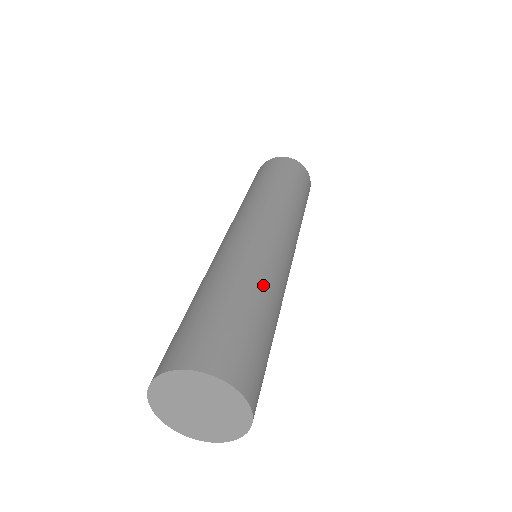
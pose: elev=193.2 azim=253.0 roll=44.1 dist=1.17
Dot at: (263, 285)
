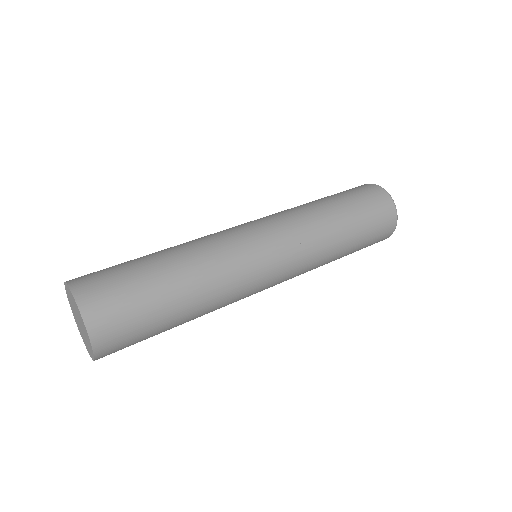
Dot at: (180, 247)
